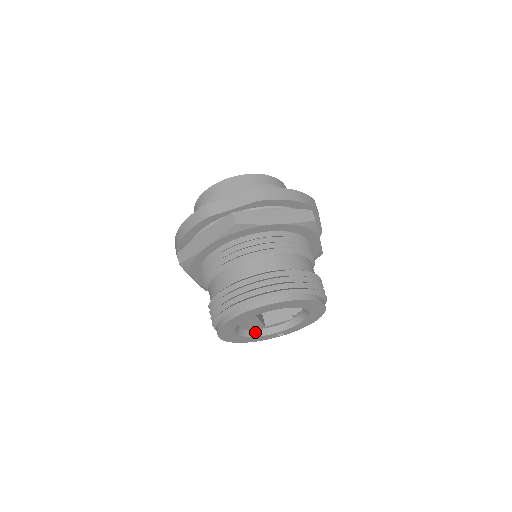
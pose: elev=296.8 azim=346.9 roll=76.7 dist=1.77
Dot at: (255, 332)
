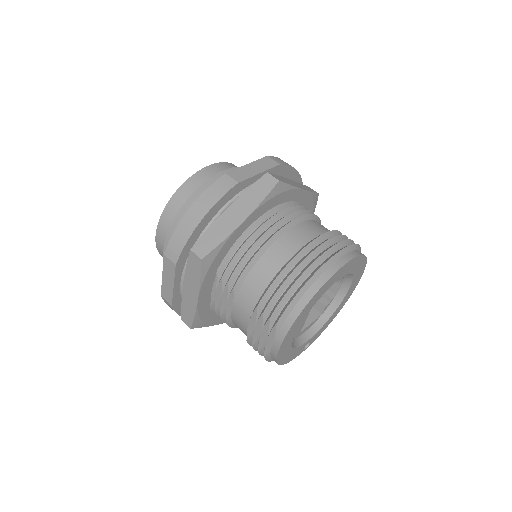
Dot at: (294, 342)
